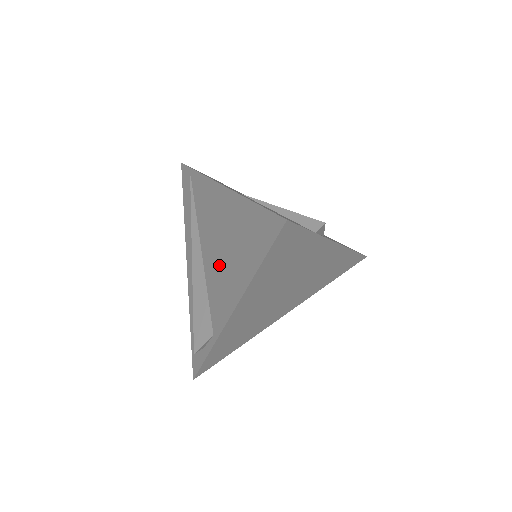
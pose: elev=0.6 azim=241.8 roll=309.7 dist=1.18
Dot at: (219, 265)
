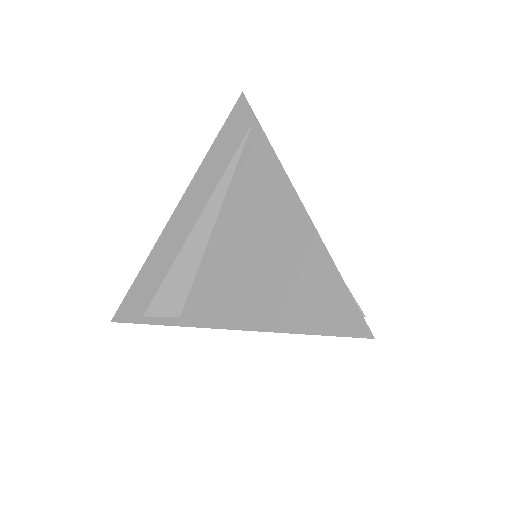
Dot at: (238, 268)
